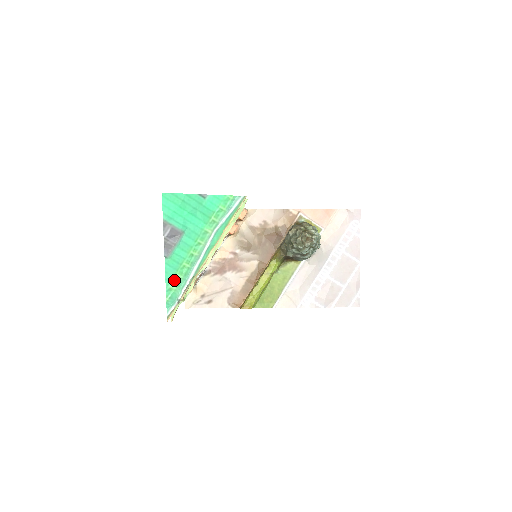
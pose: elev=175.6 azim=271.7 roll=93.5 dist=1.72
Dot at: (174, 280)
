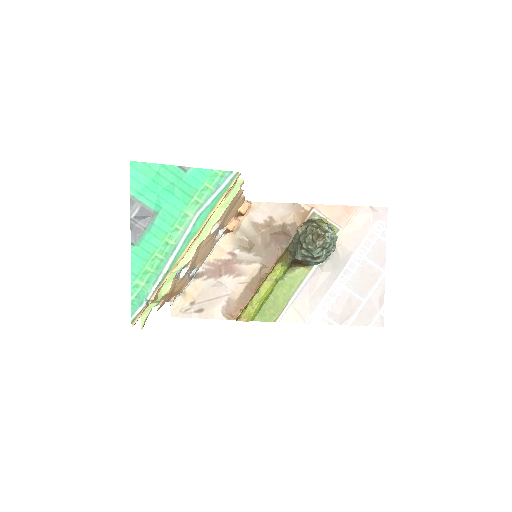
Dot at: (142, 274)
